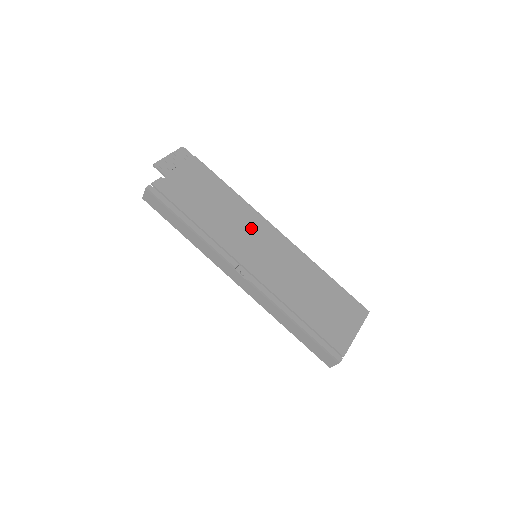
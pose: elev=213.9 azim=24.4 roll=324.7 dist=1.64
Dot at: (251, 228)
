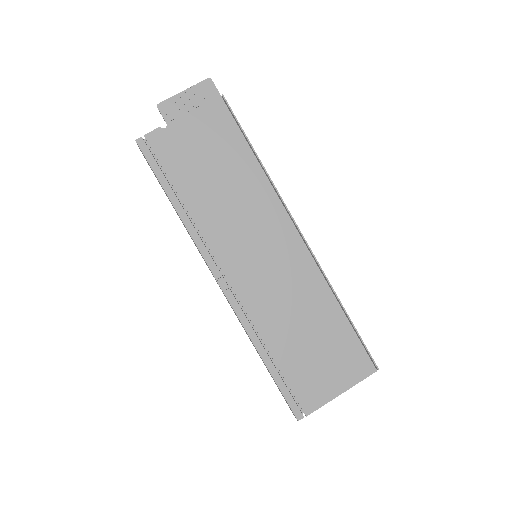
Dot at: (259, 221)
